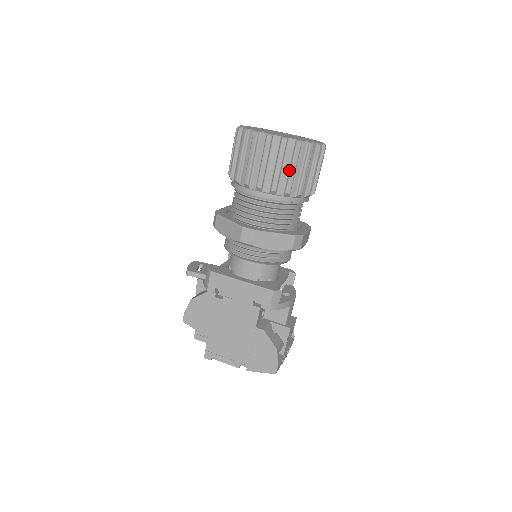
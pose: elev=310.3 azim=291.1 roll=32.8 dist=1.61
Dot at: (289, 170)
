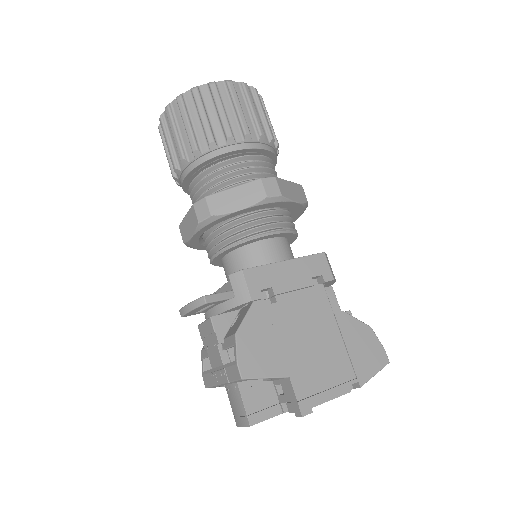
Dot at: (261, 116)
